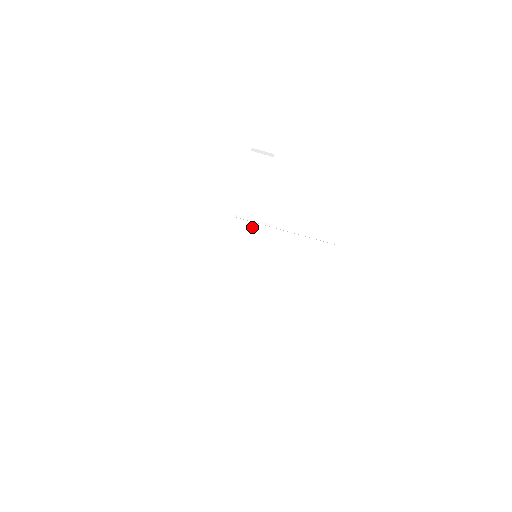
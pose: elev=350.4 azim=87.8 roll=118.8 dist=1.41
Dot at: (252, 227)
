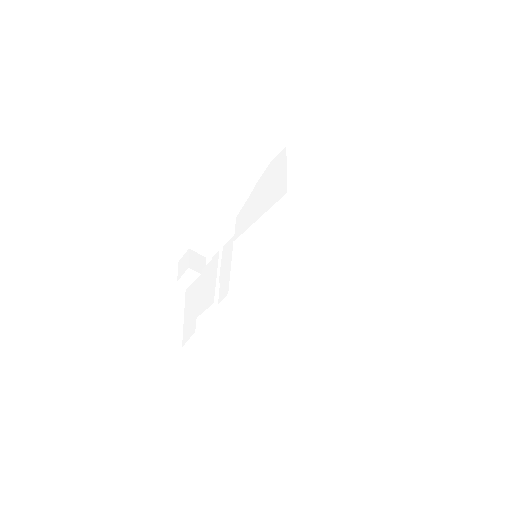
Dot at: occluded
